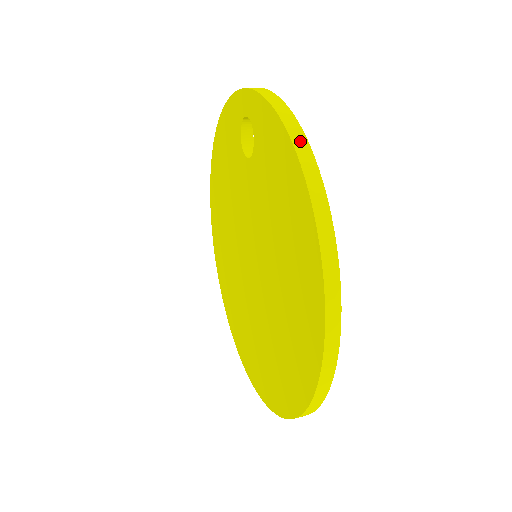
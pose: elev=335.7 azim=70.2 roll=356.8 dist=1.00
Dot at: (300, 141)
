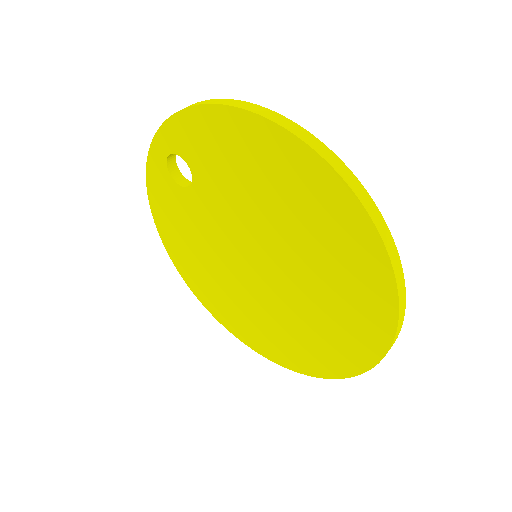
Dot at: (215, 101)
